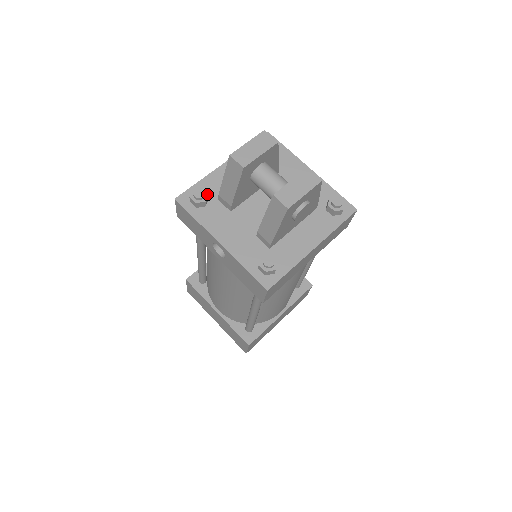
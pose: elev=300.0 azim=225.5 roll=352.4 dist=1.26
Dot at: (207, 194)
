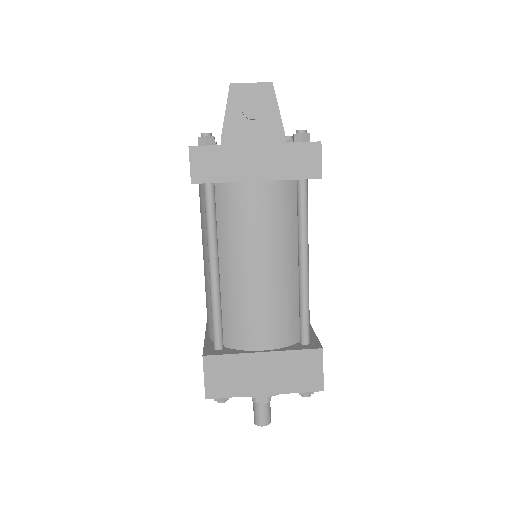
Dot at: (215, 142)
